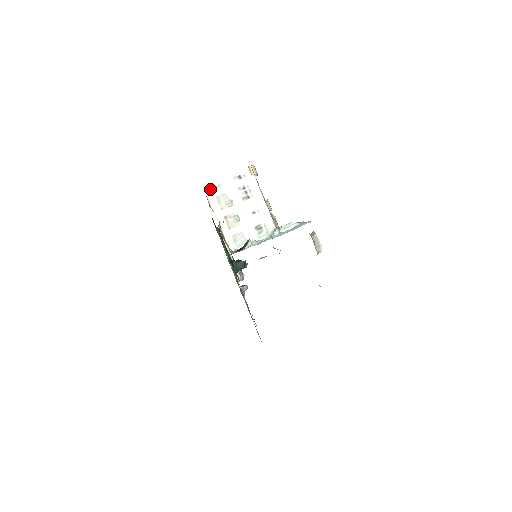
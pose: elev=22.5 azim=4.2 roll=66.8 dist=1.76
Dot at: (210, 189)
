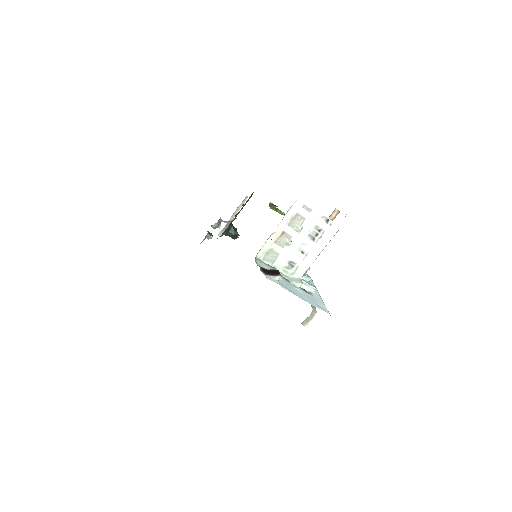
Dot at: occluded
